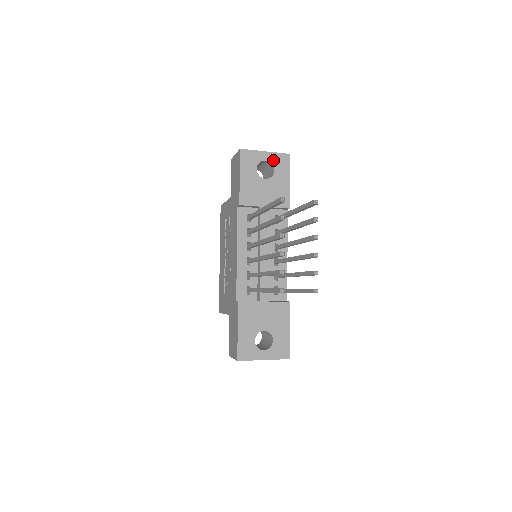
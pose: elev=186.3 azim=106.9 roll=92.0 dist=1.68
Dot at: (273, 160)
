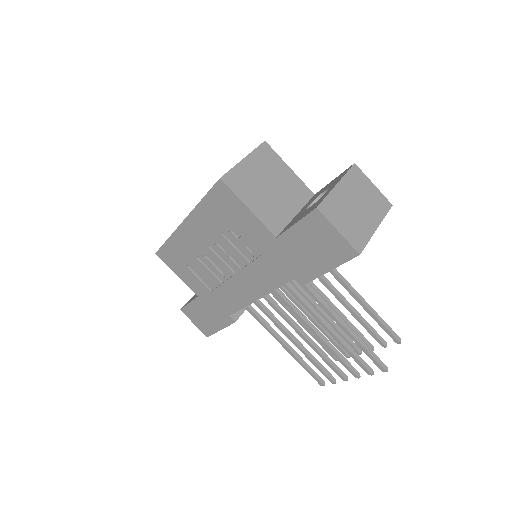
Dot at: occluded
